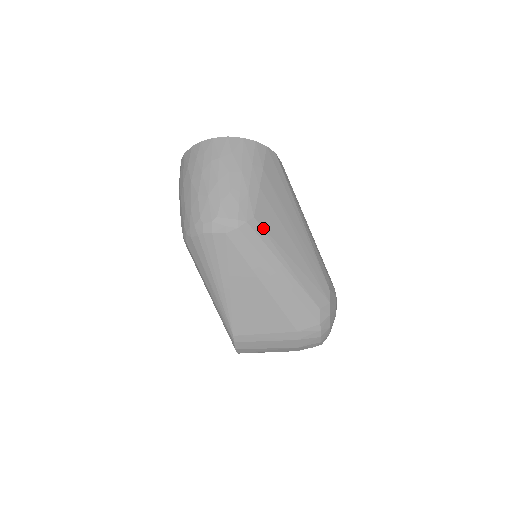
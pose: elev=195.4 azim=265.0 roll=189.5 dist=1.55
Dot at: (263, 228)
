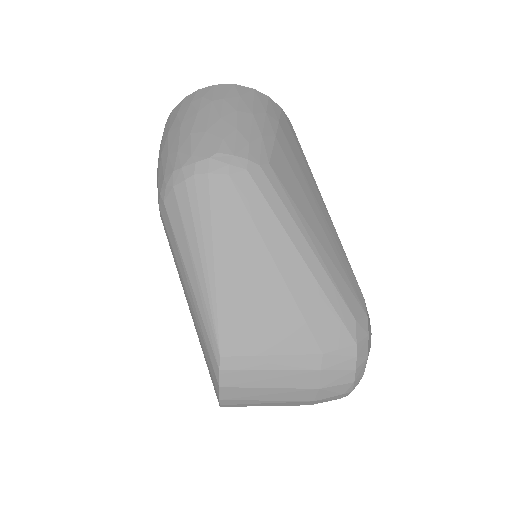
Dot at: (280, 182)
